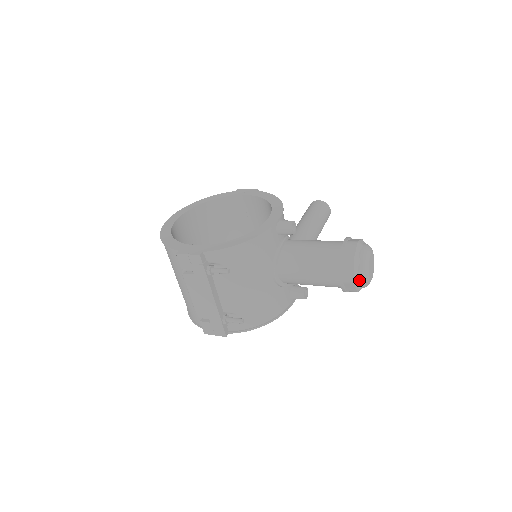
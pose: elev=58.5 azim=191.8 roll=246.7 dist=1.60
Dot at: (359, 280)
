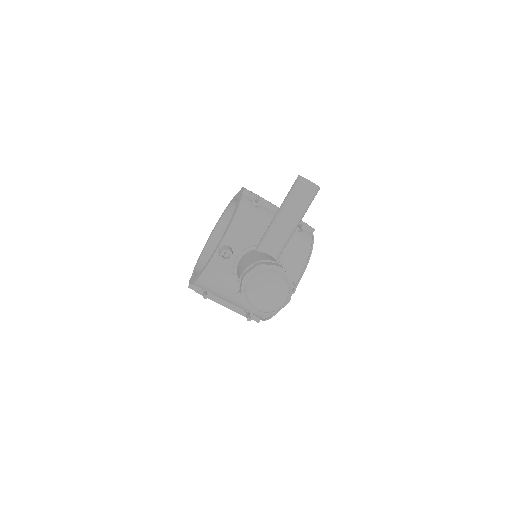
Dot at: (257, 311)
